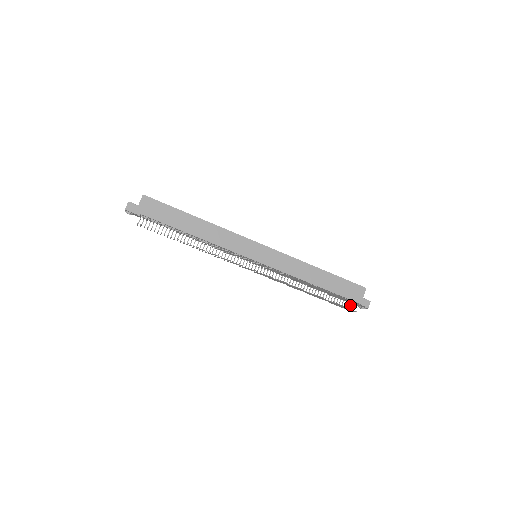
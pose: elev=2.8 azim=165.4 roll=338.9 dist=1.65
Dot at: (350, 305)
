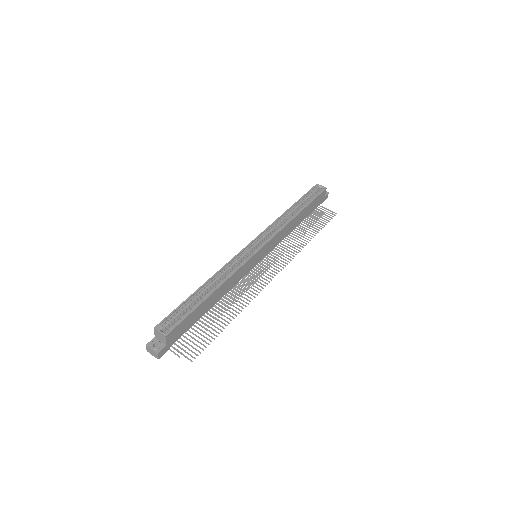
Dot at: occluded
